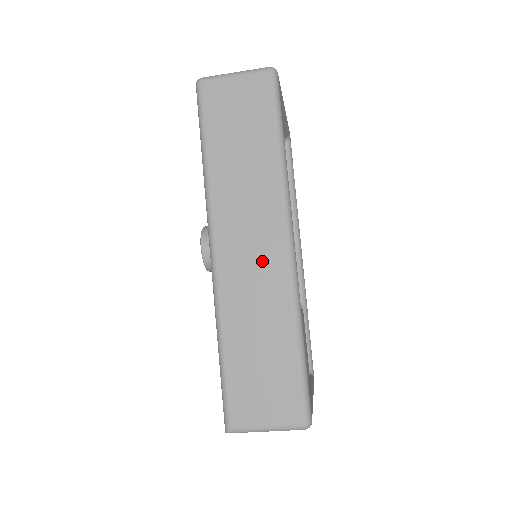
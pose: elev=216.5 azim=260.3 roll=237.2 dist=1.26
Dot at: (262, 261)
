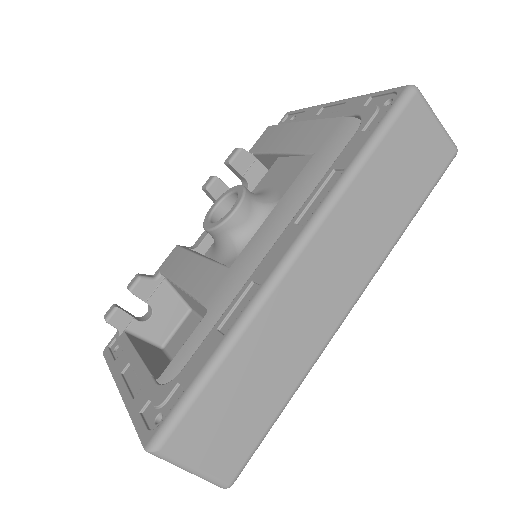
Dot at: (323, 305)
